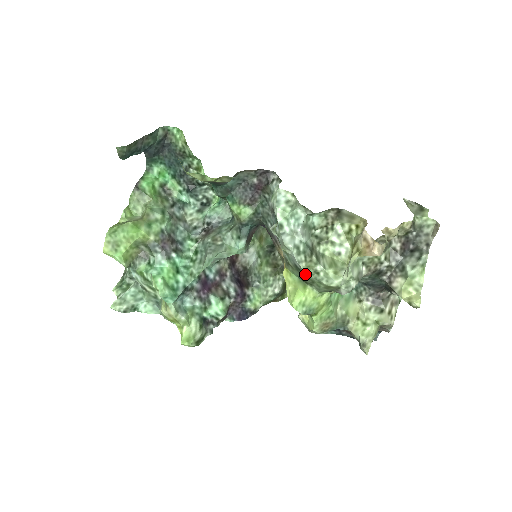
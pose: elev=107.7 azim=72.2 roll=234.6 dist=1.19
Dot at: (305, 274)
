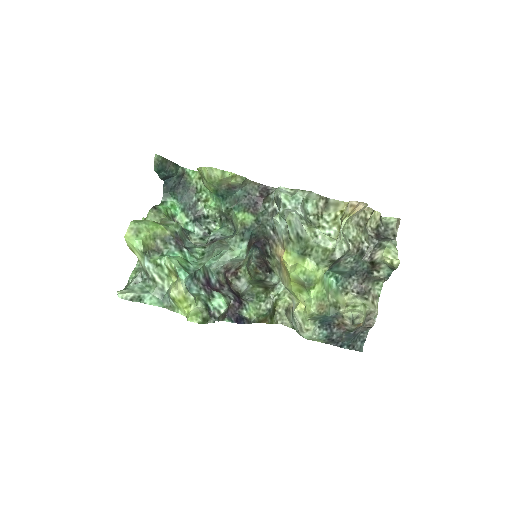
Dot at: (306, 239)
